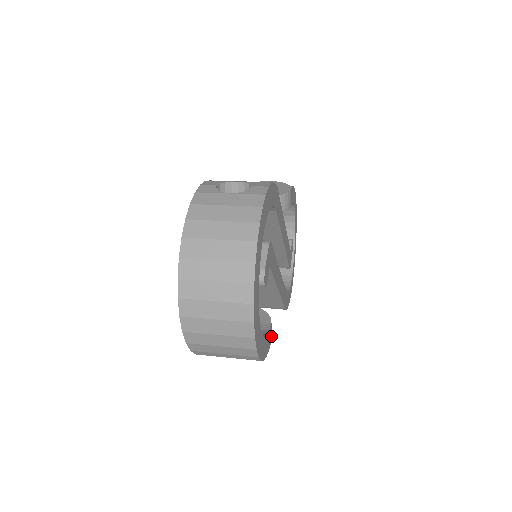
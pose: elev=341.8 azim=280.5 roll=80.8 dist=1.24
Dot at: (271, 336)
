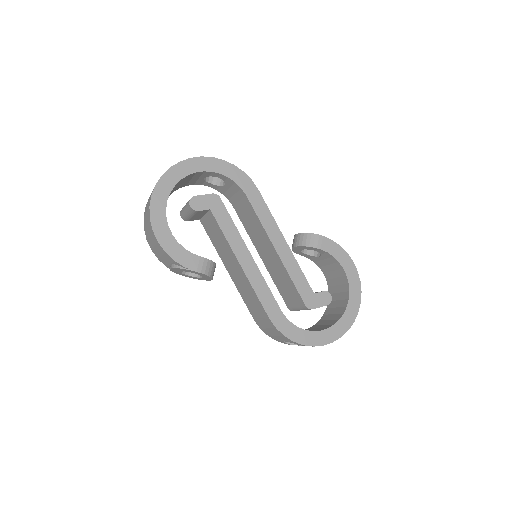
Dot at: (199, 269)
